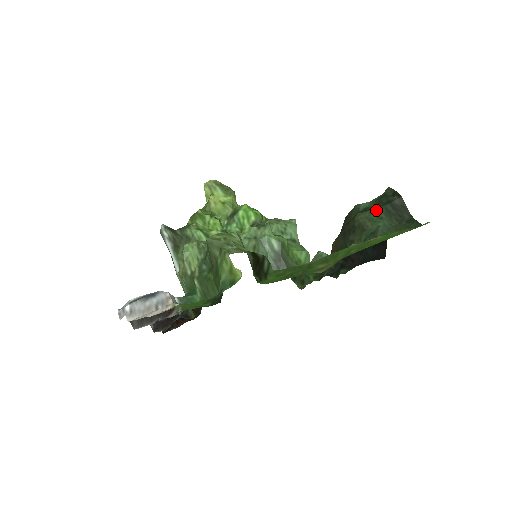
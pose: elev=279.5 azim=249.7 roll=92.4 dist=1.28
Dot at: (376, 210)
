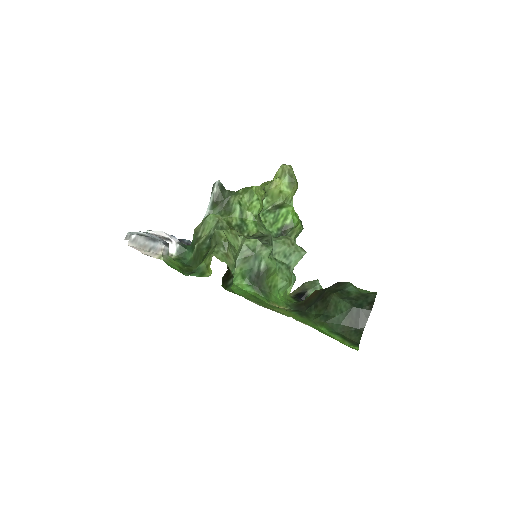
Dot at: (345, 303)
